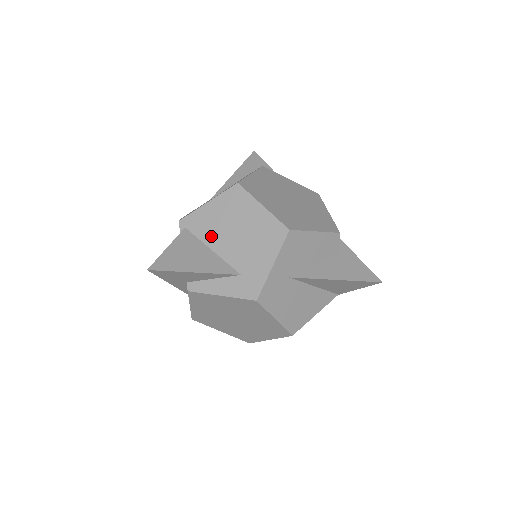
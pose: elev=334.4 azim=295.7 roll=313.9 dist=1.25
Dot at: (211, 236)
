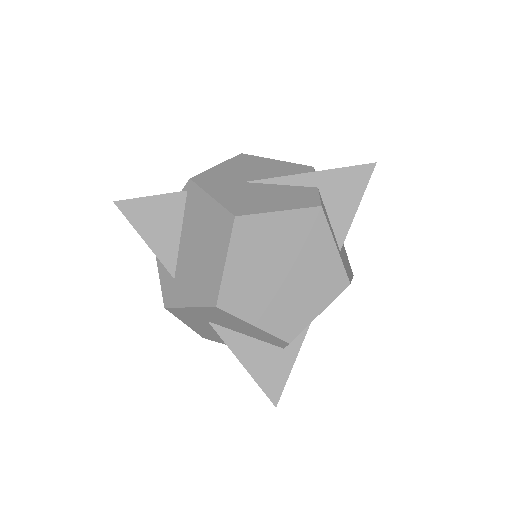
Dot at: (189, 224)
